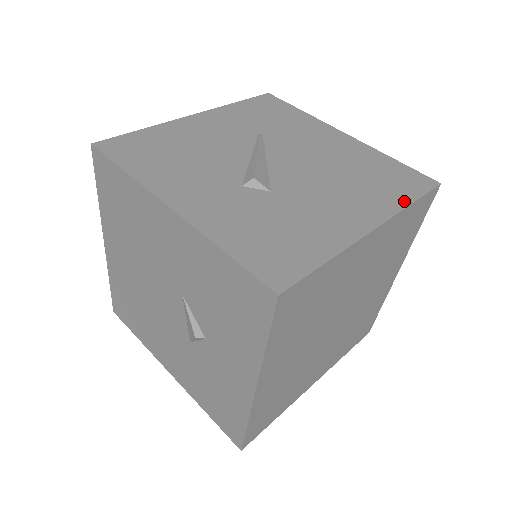
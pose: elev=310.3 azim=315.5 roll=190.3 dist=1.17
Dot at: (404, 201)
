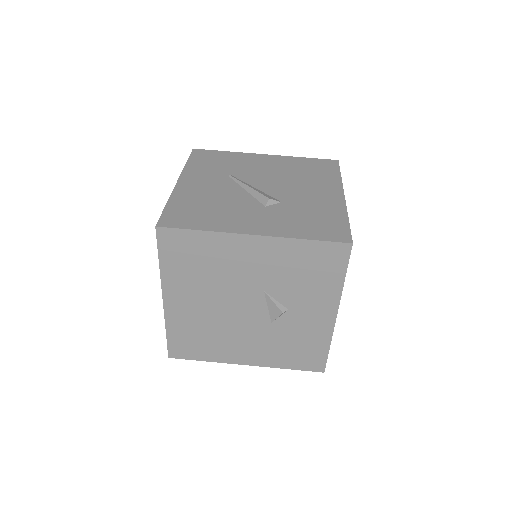
Dot at: (337, 176)
